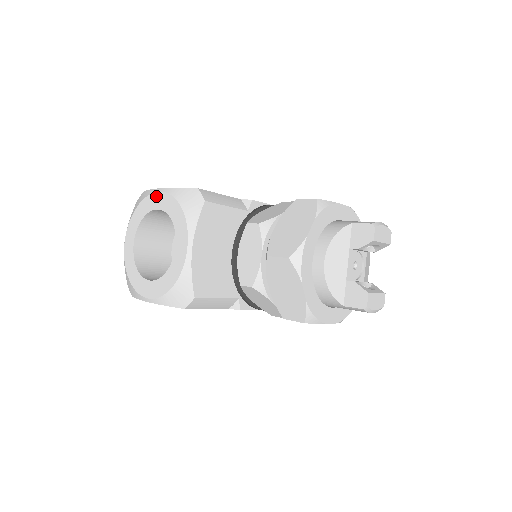
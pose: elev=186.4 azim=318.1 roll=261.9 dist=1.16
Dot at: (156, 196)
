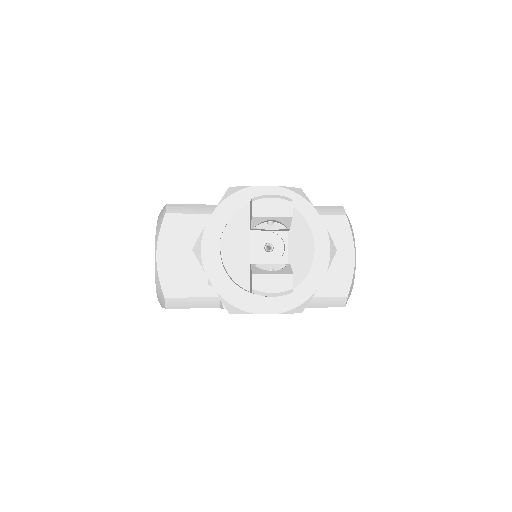
Dot at: occluded
